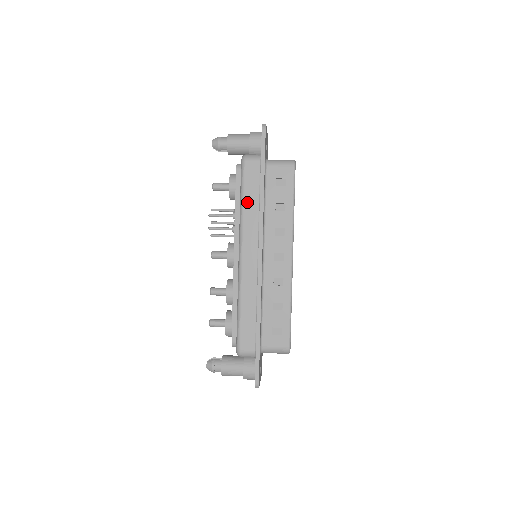
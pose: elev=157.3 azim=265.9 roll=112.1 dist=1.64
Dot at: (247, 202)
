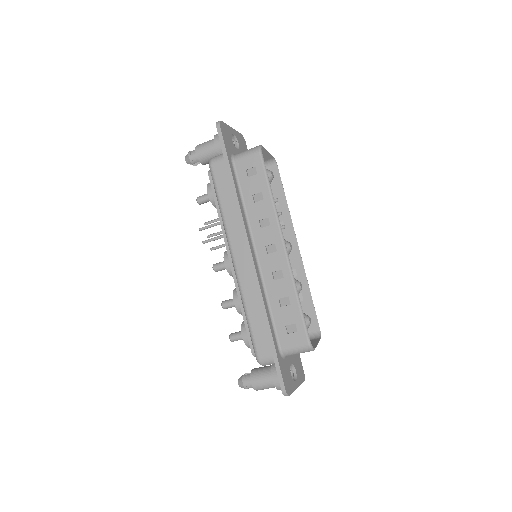
Dot at: (224, 203)
